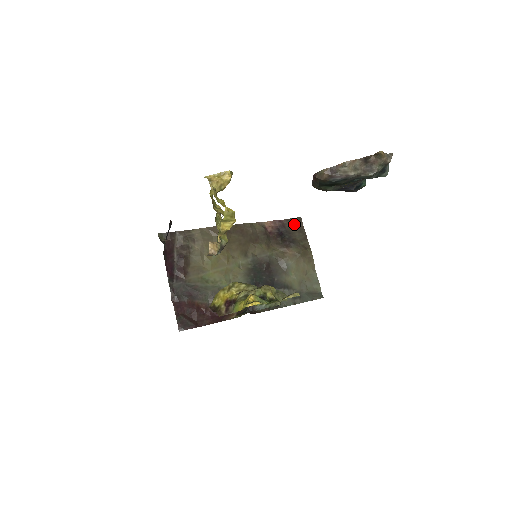
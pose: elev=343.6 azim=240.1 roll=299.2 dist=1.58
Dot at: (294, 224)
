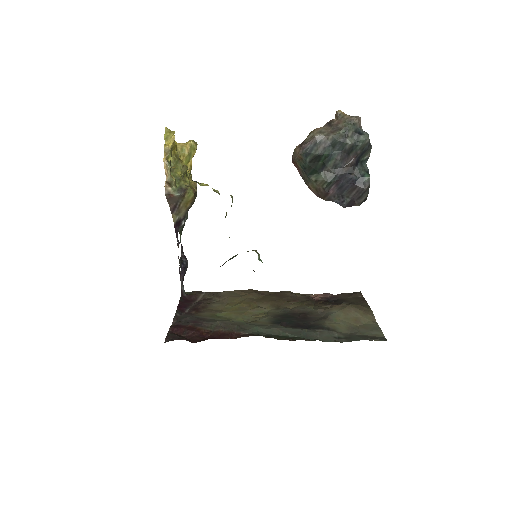
Dot at: (350, 295)
